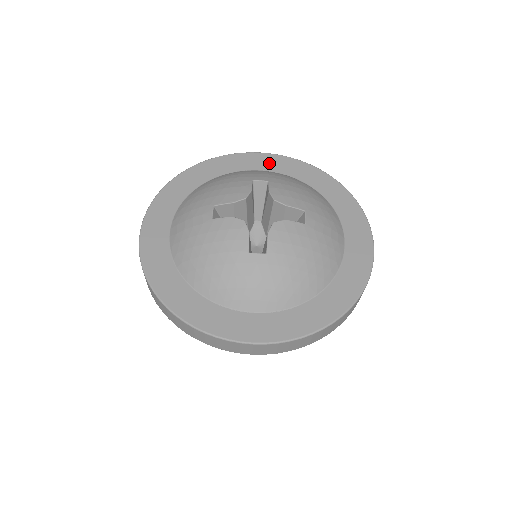
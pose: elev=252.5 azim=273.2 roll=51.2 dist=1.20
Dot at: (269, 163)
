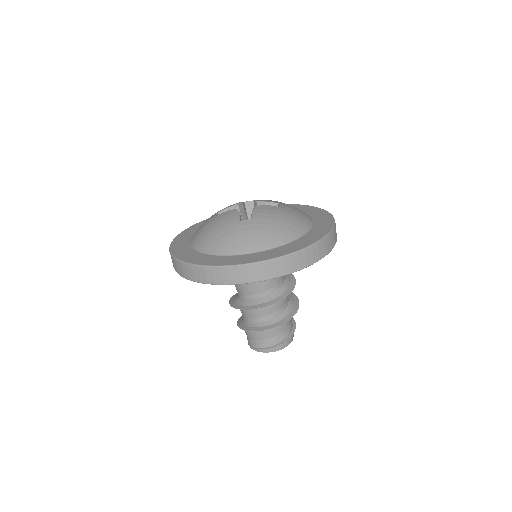
Dot at: occluded
